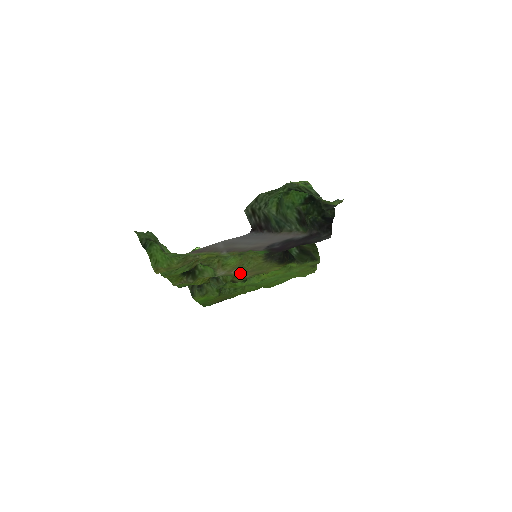
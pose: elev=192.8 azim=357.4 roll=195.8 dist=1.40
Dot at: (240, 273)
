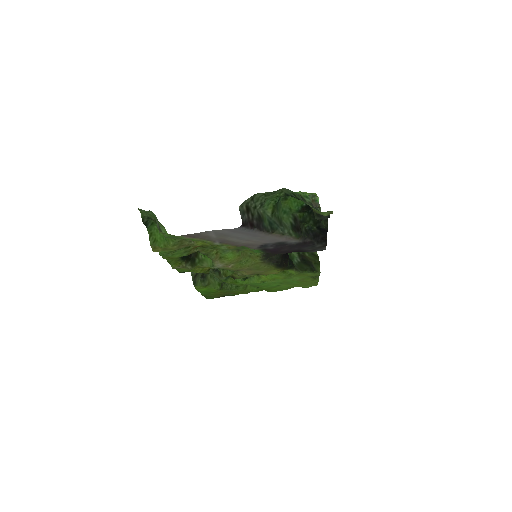
Dot at: (237, 269)
